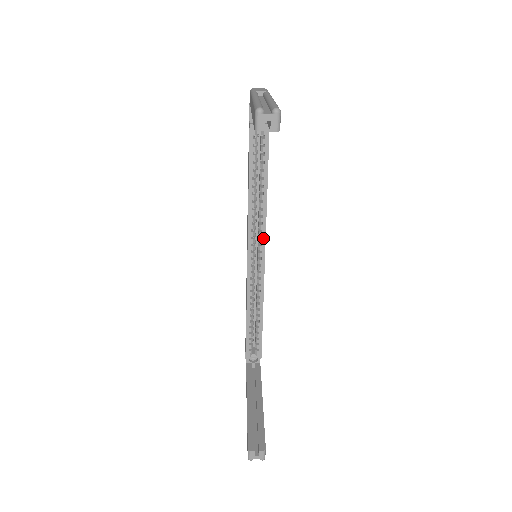
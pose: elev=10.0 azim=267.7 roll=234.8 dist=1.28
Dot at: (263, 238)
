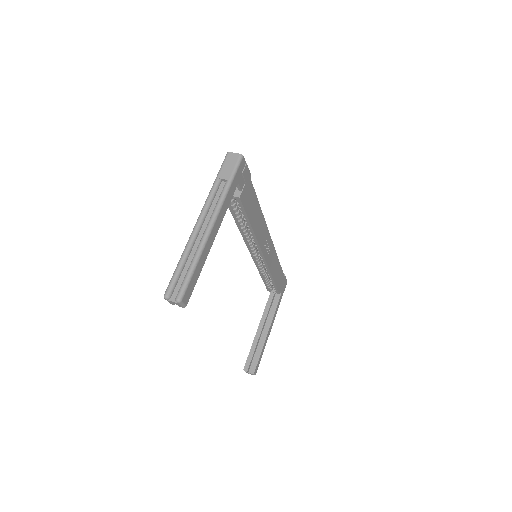
Dot at: (259, 249)
